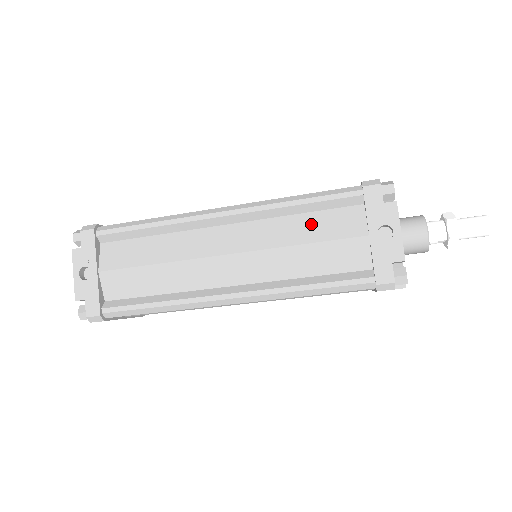
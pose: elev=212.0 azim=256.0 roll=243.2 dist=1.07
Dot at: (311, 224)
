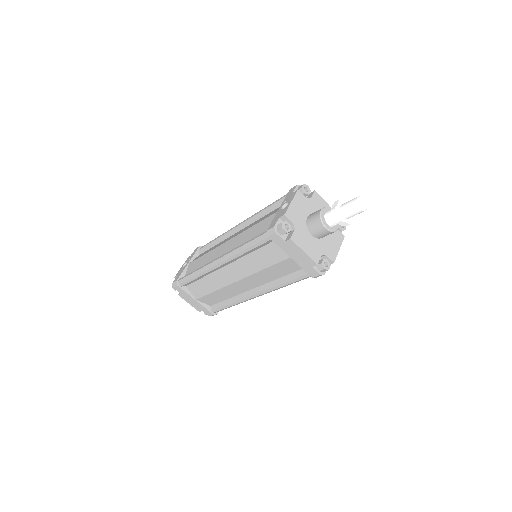
Dot at: occluded
